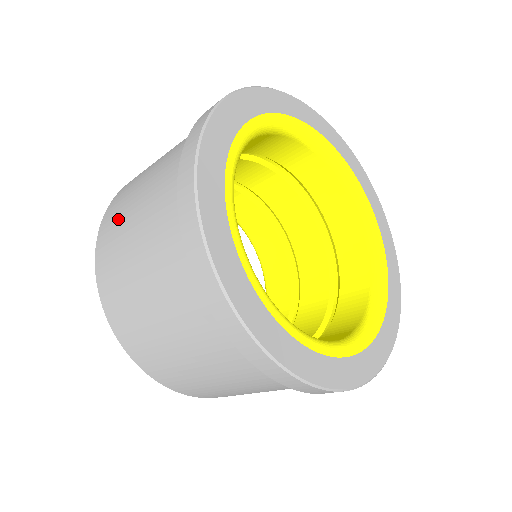
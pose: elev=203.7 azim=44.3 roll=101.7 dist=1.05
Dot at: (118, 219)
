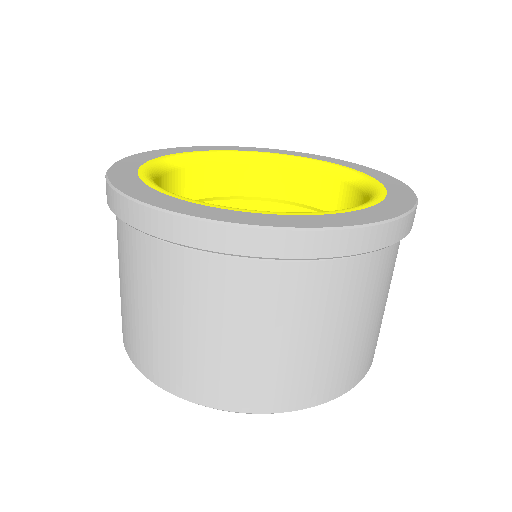
Dot at: occluded
